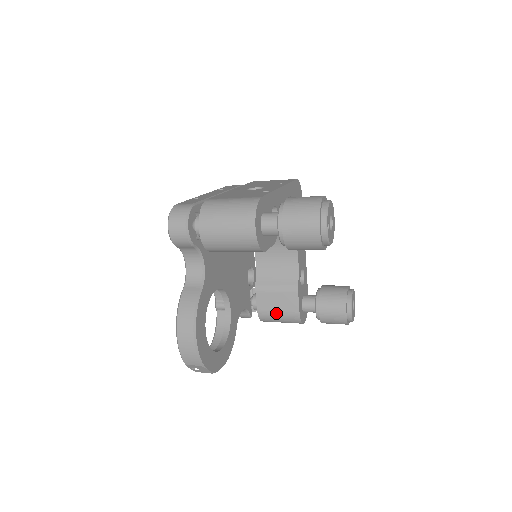
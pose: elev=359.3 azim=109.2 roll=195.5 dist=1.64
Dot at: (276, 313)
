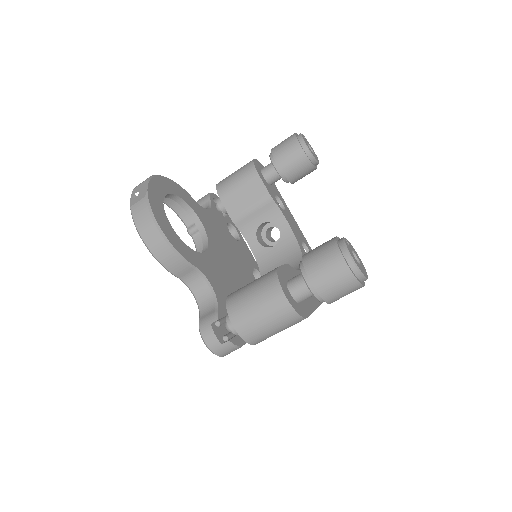
Dot at: (250, 283)
